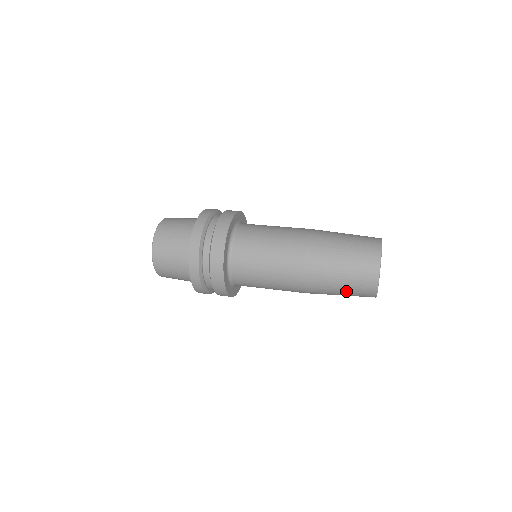
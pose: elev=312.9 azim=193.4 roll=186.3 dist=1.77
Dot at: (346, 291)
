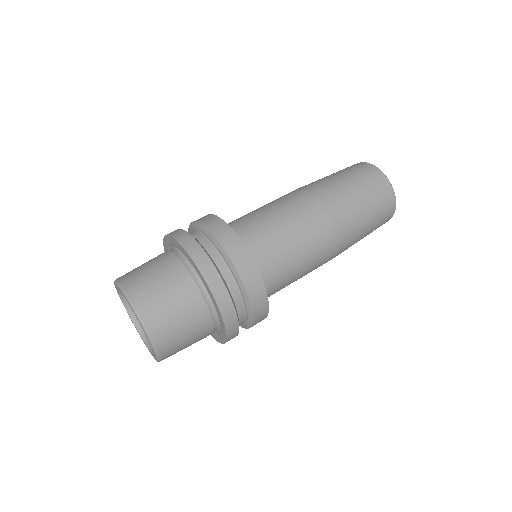
Dot at: (365, 236)
